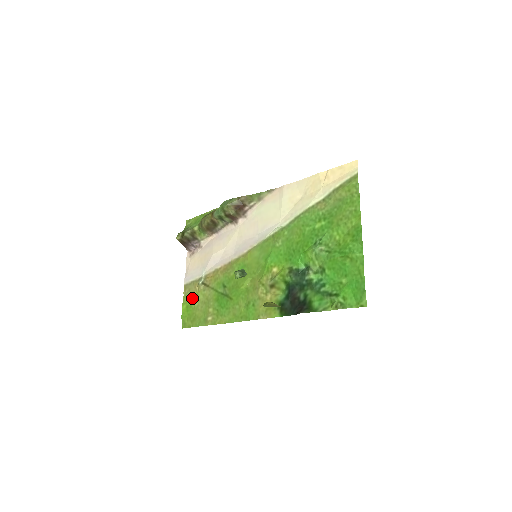
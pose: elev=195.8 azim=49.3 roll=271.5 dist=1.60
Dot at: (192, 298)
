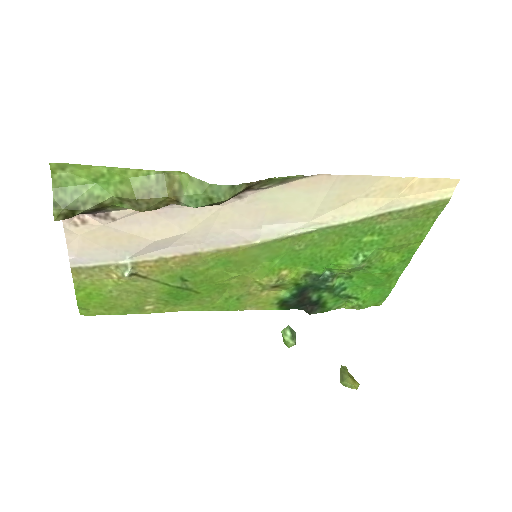
Dot at: (102, 287)
